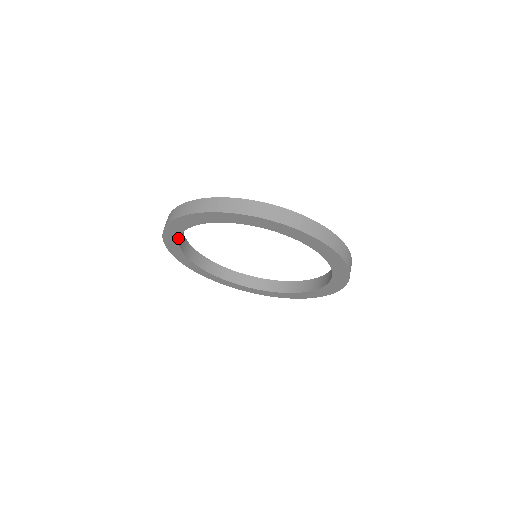
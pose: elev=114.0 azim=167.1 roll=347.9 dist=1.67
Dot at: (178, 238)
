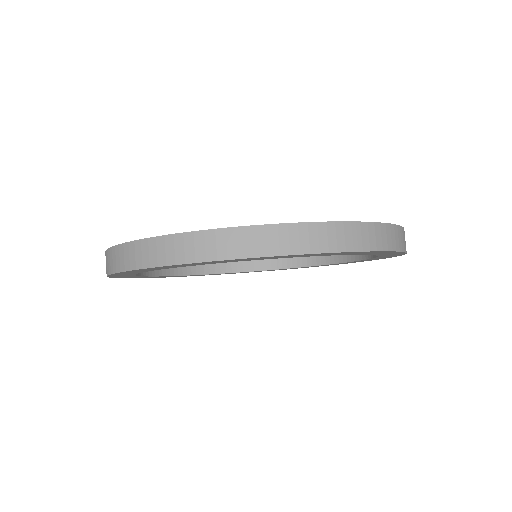
Dot at: (166, 276)
